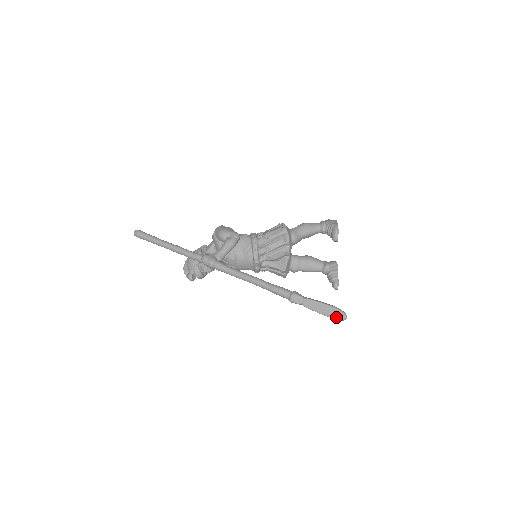
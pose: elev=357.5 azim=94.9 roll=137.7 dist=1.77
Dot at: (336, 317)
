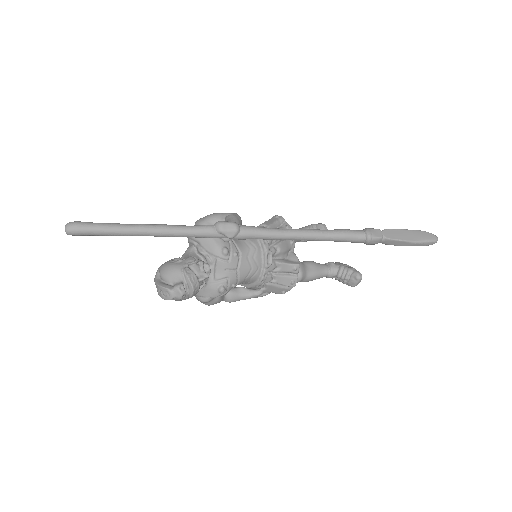
Dot at: (428, 239)
